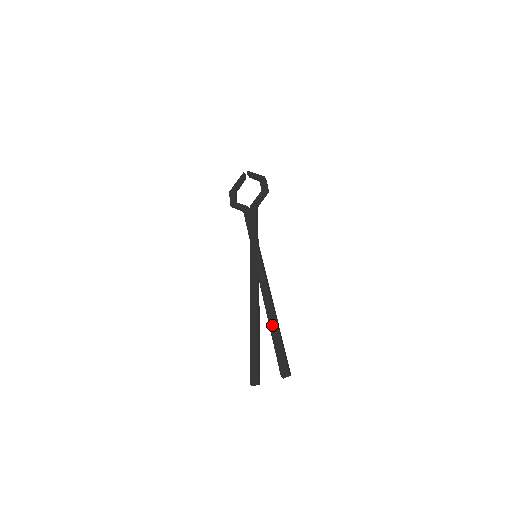
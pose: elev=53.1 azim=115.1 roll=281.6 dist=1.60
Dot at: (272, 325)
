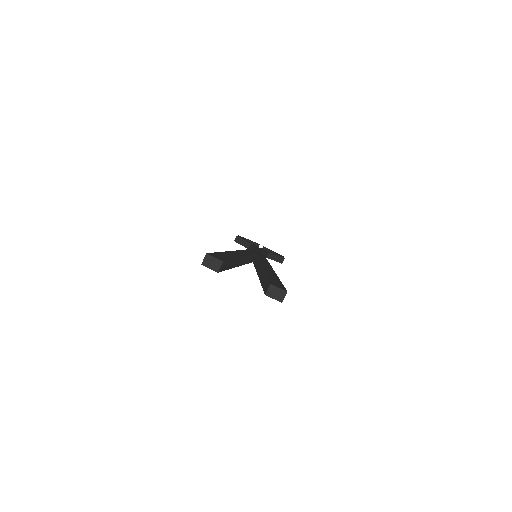
Dot at: (268, 269)
